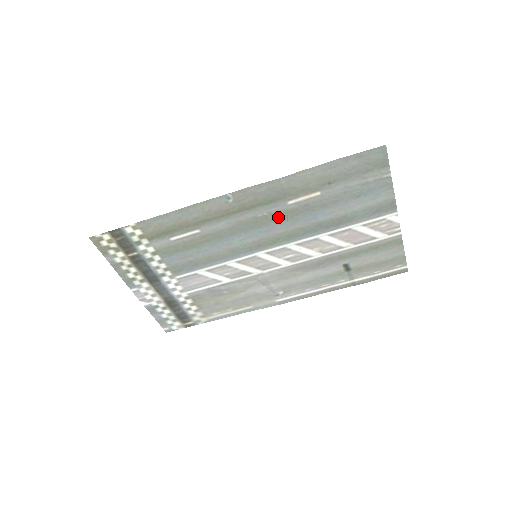
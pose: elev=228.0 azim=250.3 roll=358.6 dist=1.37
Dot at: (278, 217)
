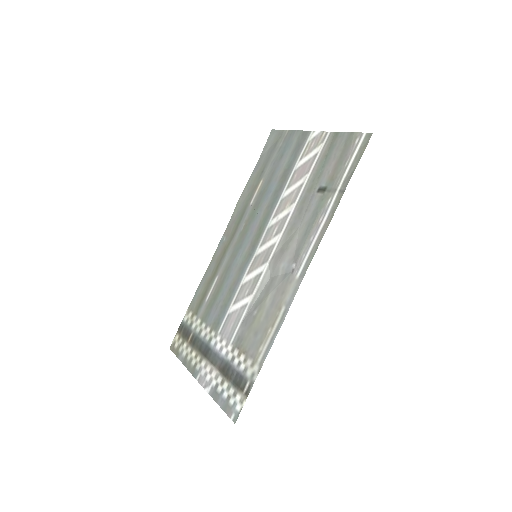
Dot at: (251, 218)
